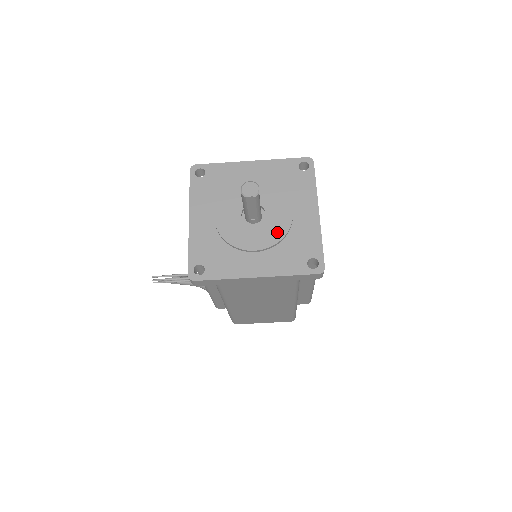
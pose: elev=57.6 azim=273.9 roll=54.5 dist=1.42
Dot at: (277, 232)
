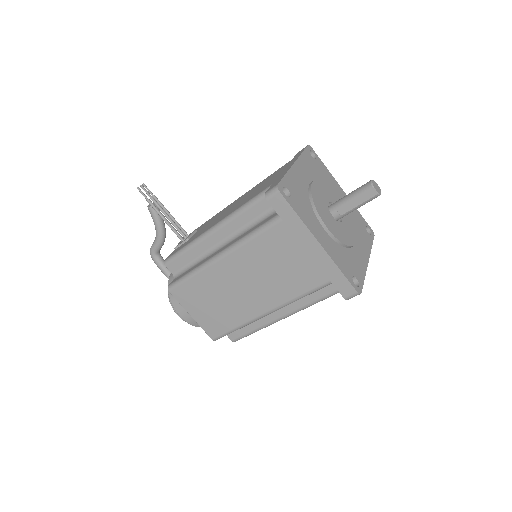
Dot at: (345, 238)
